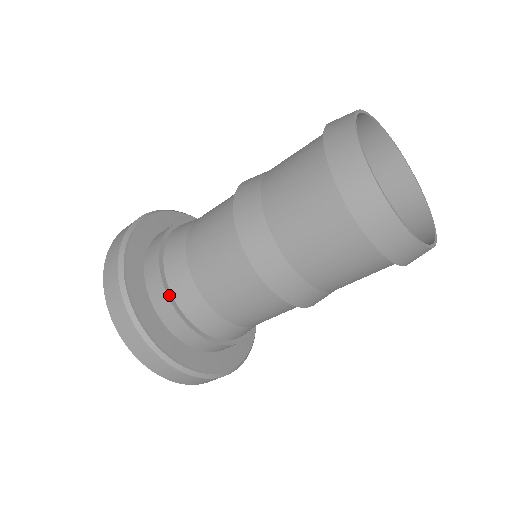
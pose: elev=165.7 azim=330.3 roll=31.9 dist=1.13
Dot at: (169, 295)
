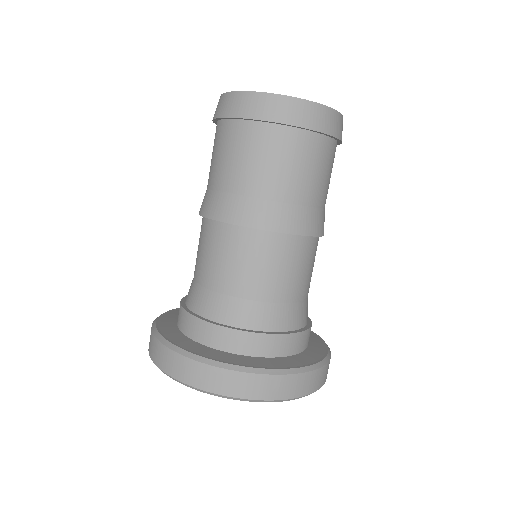
Dot at: (250, 331)
